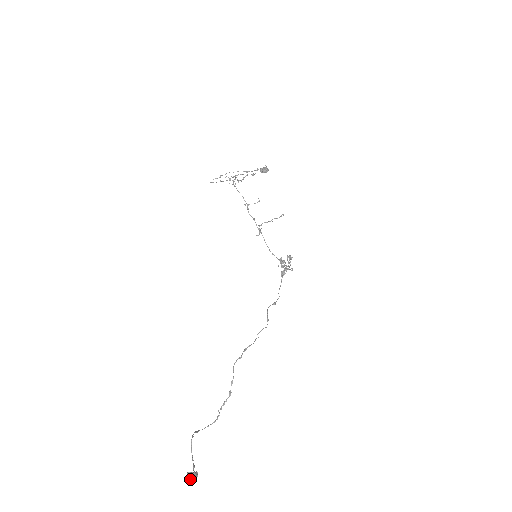
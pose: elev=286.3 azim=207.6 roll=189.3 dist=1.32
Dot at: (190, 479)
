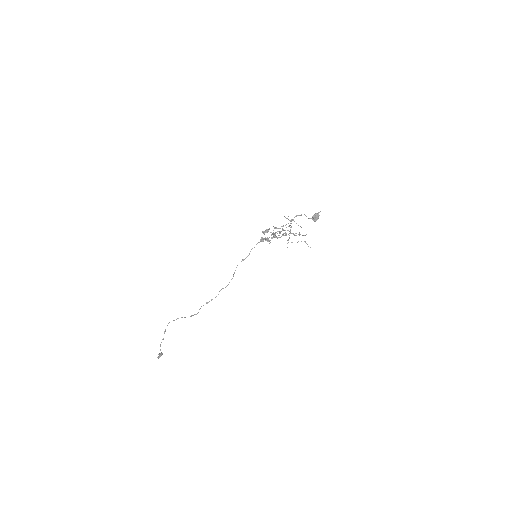
Dot at: occluded
